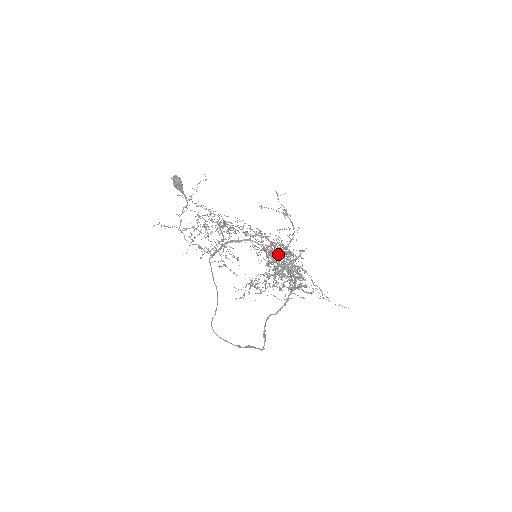
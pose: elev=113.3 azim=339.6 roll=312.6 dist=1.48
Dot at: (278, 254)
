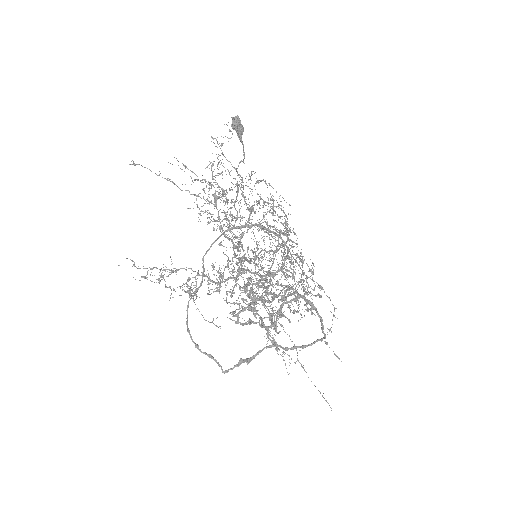
Dot at: (306, 275)
